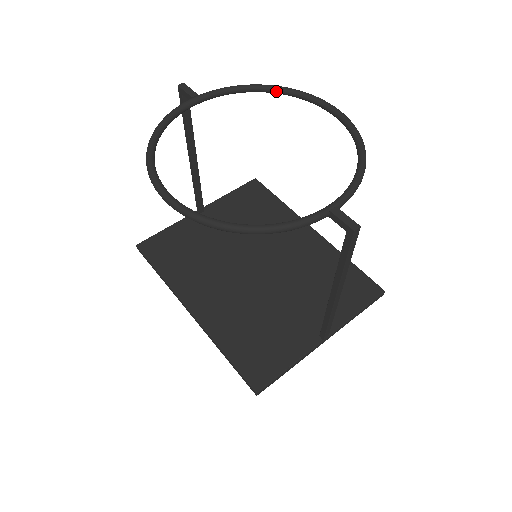
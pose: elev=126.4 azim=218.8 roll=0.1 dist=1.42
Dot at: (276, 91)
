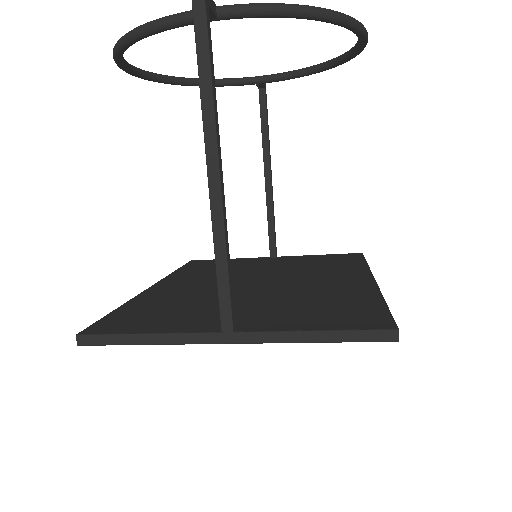
Dot at: (331, 62)
